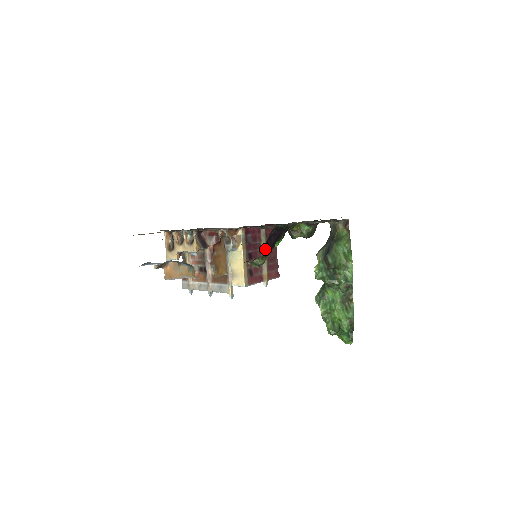
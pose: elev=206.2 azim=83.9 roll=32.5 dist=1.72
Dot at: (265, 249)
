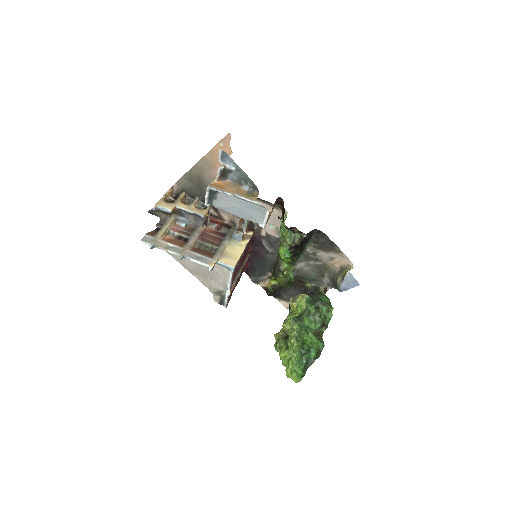
Dot at: (308, 234)
